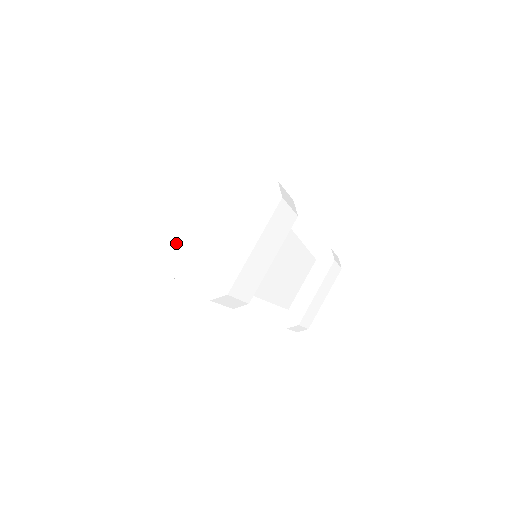
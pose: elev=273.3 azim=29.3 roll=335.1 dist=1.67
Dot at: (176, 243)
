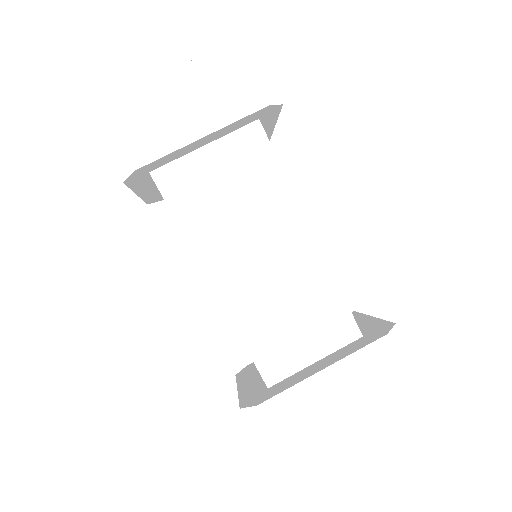
Dot at: occluded
